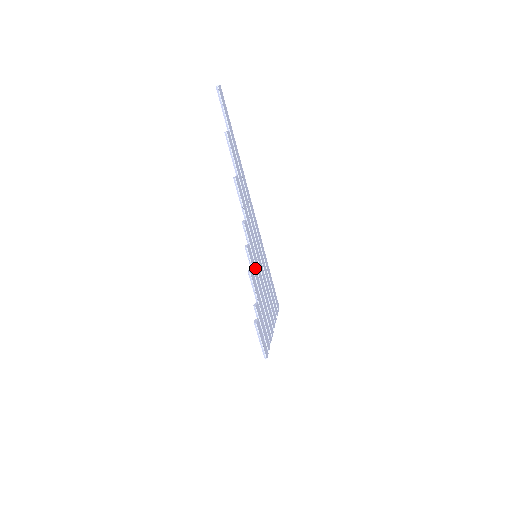
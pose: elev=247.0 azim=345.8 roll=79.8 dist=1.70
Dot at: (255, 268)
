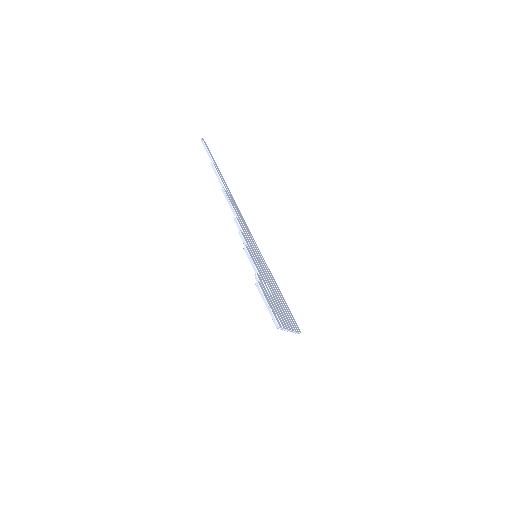
Dot at: (254, 256)
